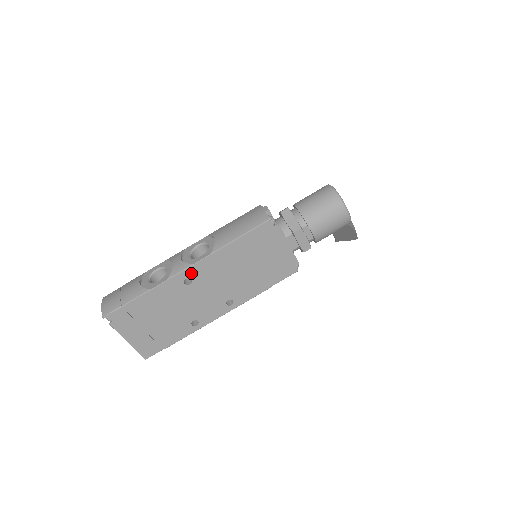
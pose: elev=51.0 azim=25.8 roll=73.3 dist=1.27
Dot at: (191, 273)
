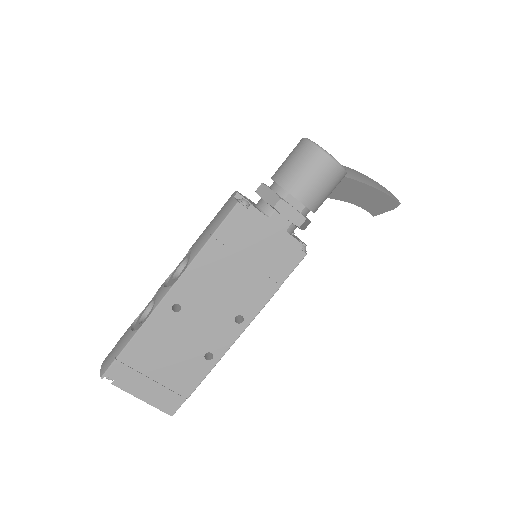
Dot at: (175, 297)
